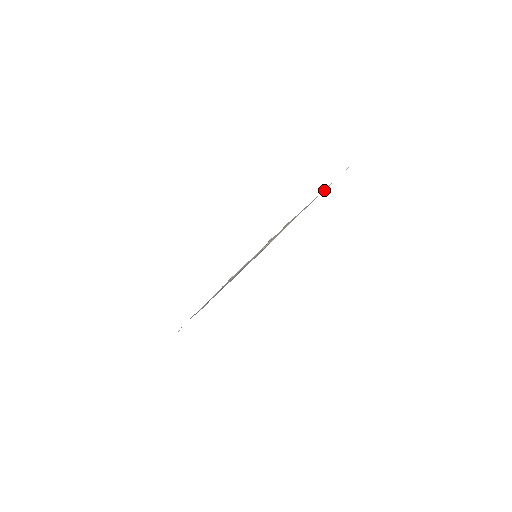
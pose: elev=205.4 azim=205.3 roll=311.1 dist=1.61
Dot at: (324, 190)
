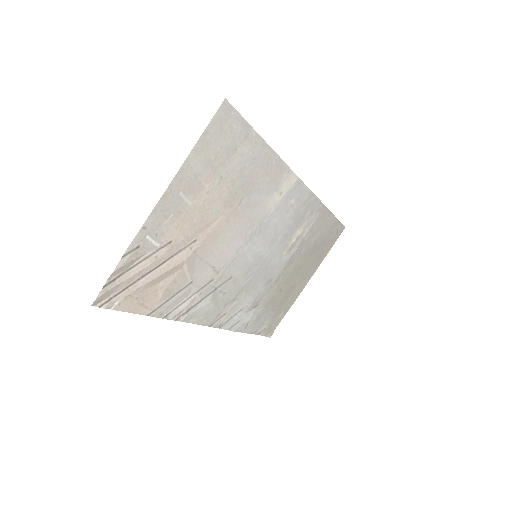
Dot at: (261, 150)
